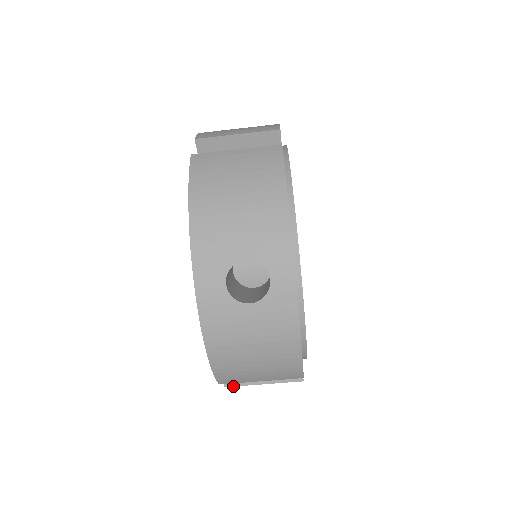
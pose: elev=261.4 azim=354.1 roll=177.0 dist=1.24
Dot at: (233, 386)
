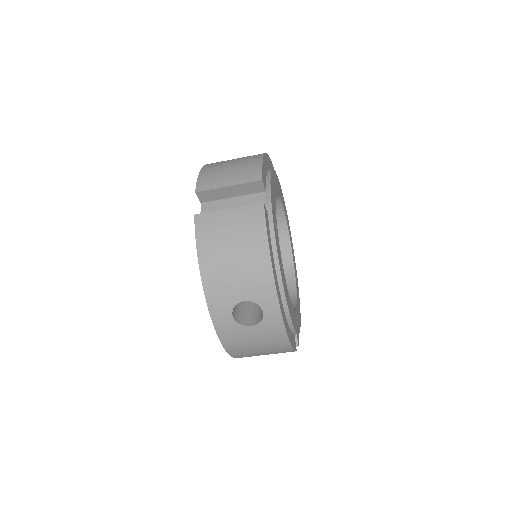
Dot at: occluded
